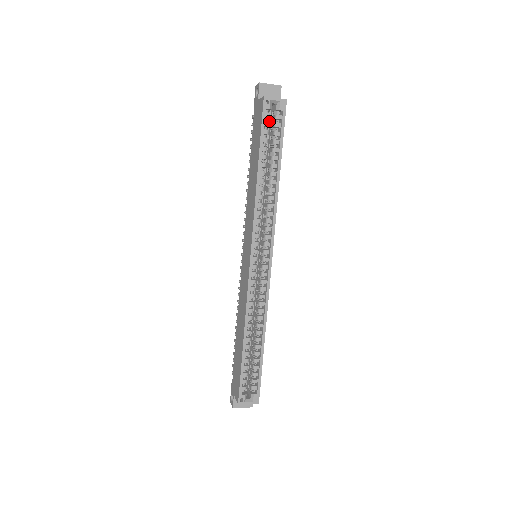
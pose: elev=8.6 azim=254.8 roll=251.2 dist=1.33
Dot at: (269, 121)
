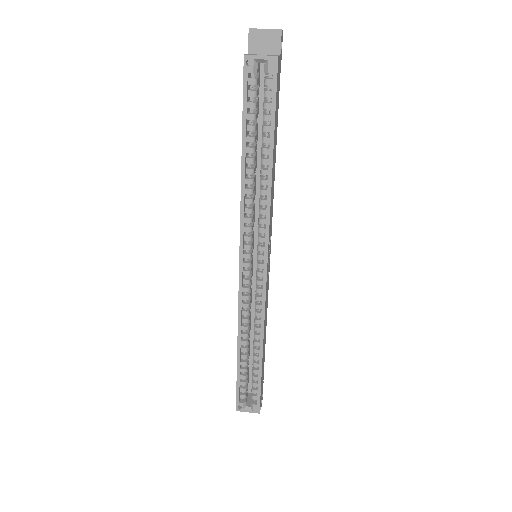
Dot at: occluded
